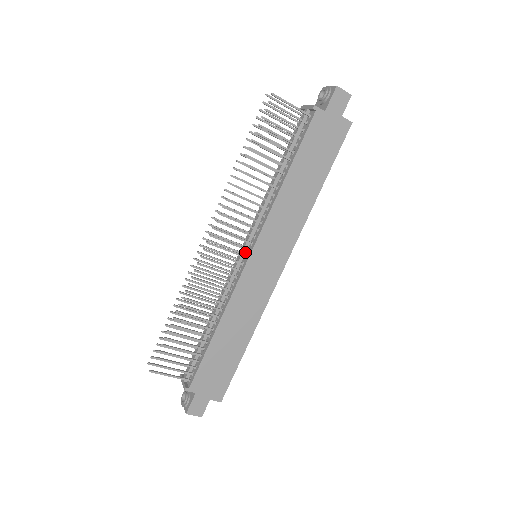
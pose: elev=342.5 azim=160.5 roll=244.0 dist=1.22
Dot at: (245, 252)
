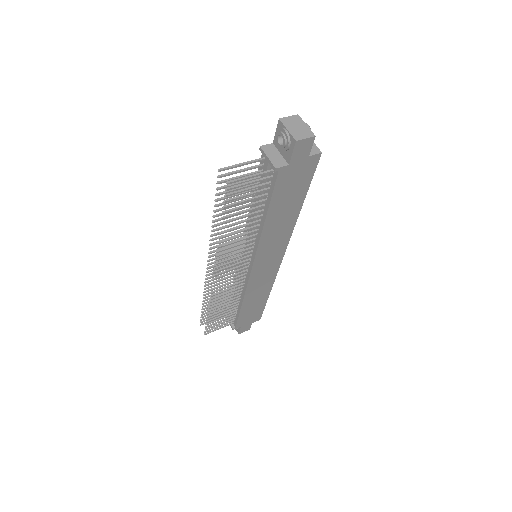
Dot at: occluded
